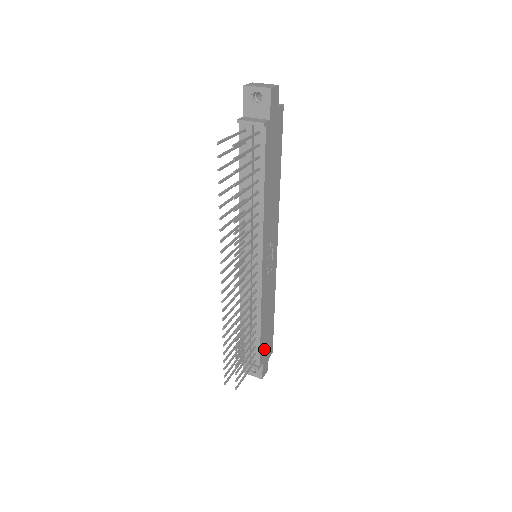
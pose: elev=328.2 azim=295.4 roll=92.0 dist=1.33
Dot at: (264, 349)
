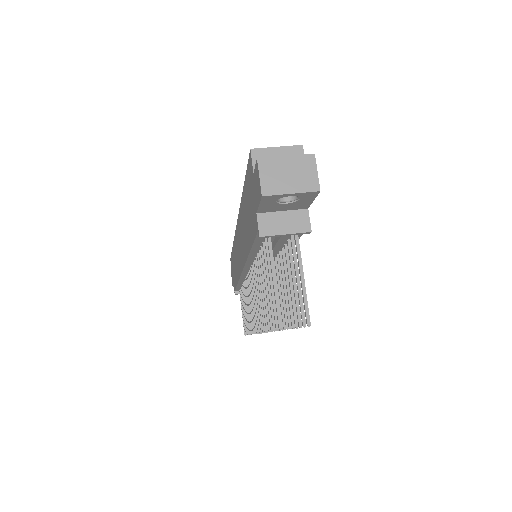
Dot at: occluded
